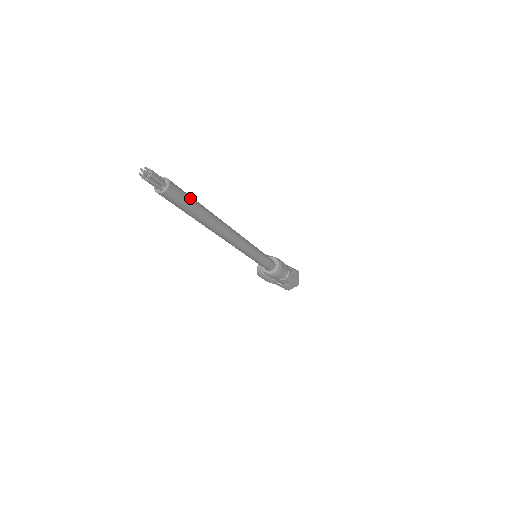
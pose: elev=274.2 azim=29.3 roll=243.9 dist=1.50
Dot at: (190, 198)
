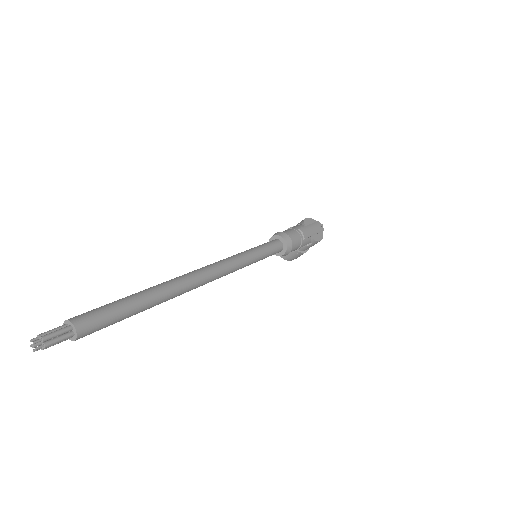
Dot at: (112, 304)
